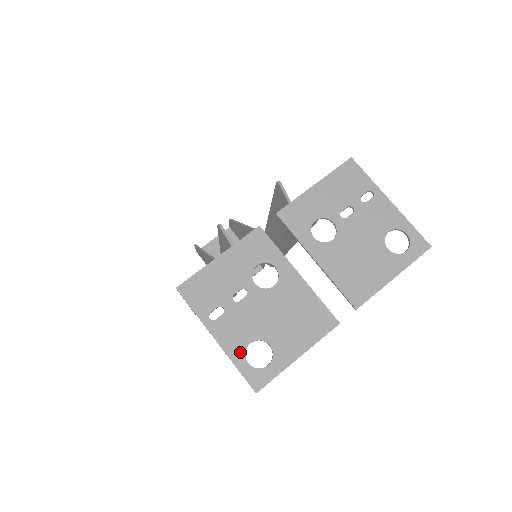
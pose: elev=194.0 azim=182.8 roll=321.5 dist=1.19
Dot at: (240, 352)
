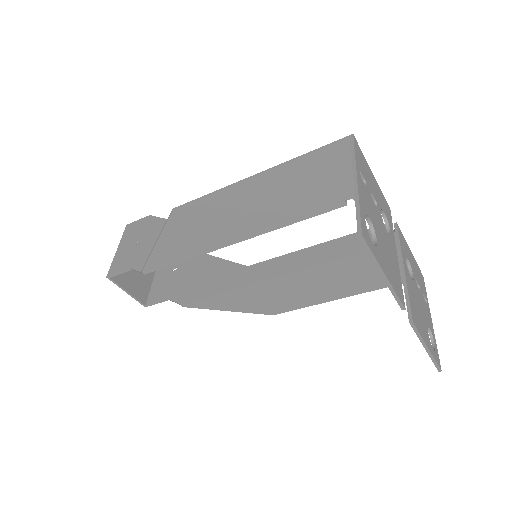
Dot at: (364, 208)
